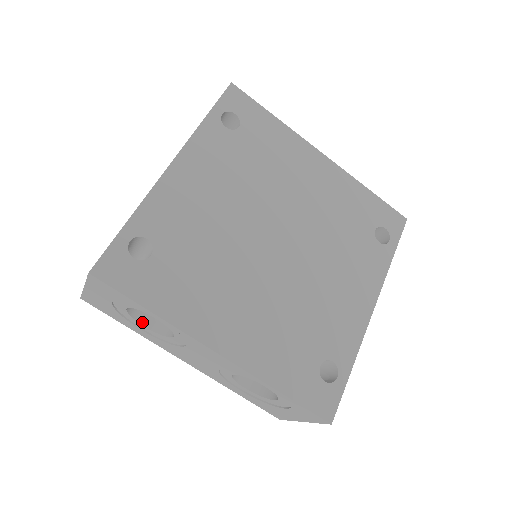
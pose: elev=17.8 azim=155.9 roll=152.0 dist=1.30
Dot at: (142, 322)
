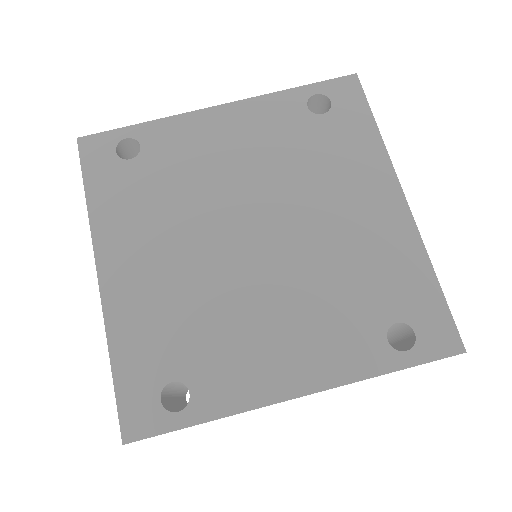
Dot at: occluded
